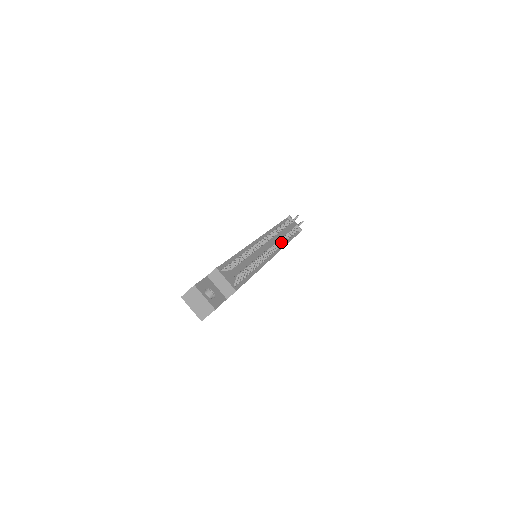
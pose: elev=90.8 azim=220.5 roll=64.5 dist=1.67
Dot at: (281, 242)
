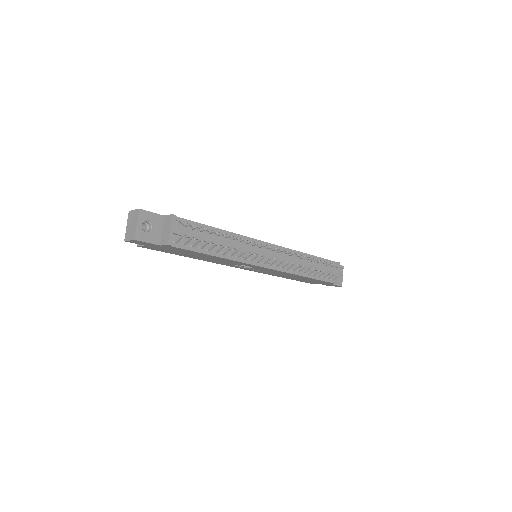
Dot at: (290, 266)
